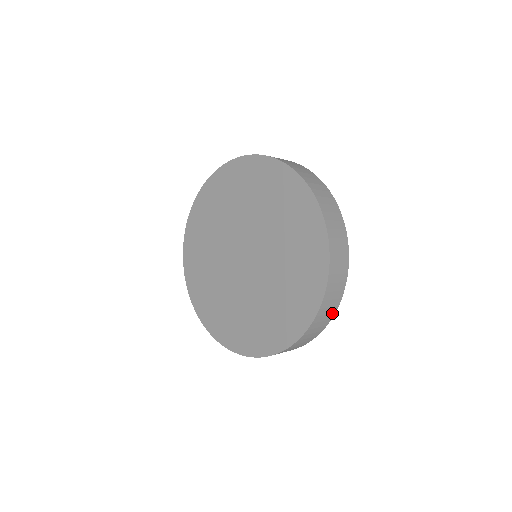
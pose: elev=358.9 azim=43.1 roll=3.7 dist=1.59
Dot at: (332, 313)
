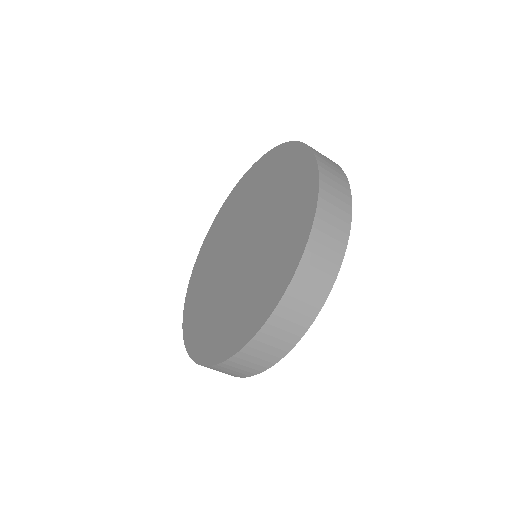
Dot at: (347, 204)
